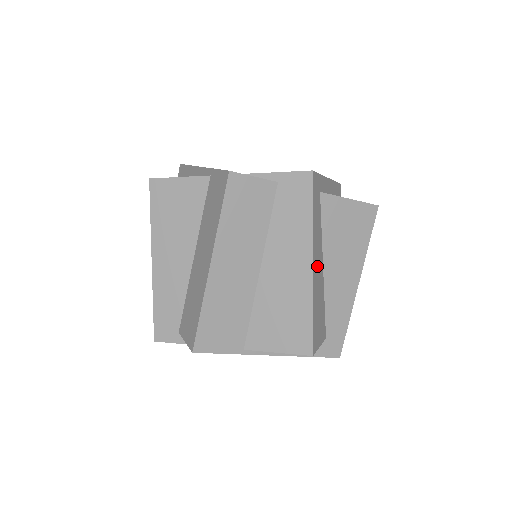
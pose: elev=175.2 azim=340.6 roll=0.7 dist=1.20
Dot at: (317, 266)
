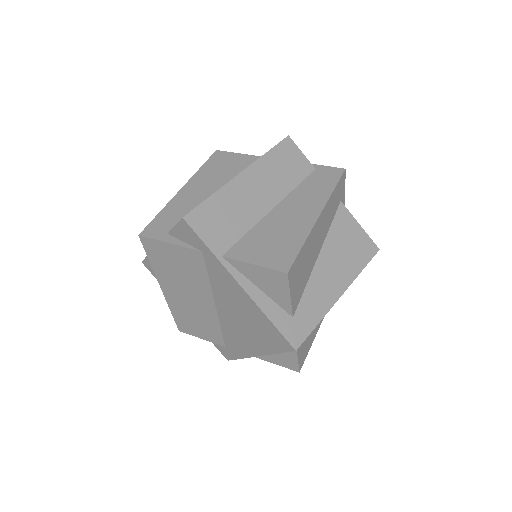
Dot at: (319, 232)
